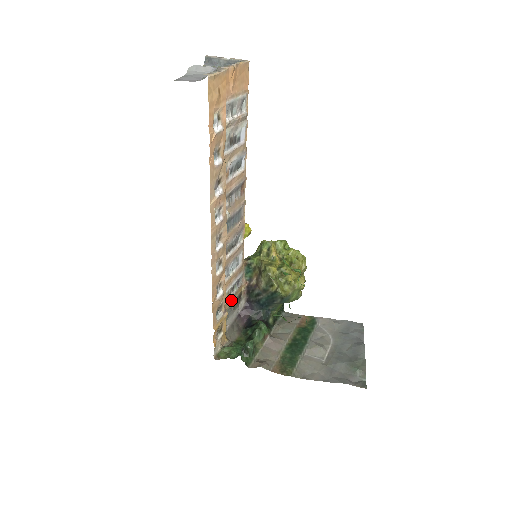
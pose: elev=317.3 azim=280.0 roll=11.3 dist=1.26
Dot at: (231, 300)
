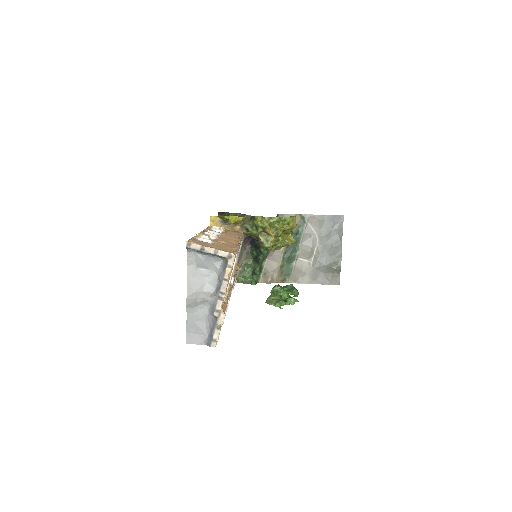
Dot at: occluded
